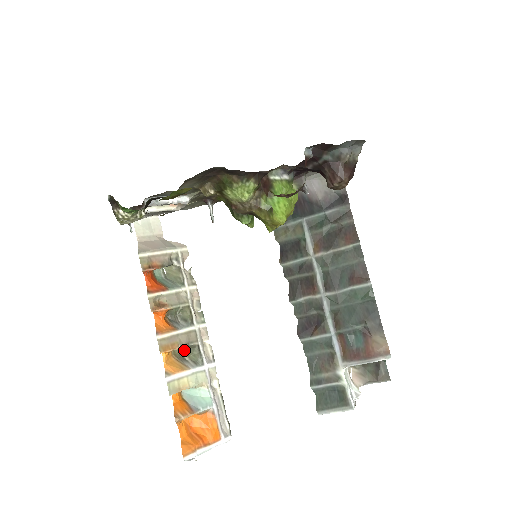
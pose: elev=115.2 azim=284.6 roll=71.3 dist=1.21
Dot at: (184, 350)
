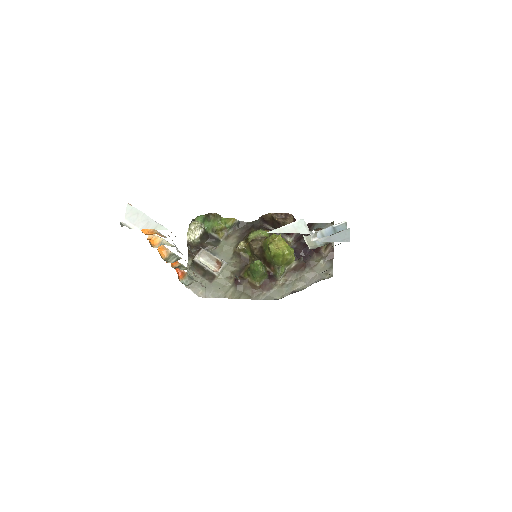
Dot at: occluded
